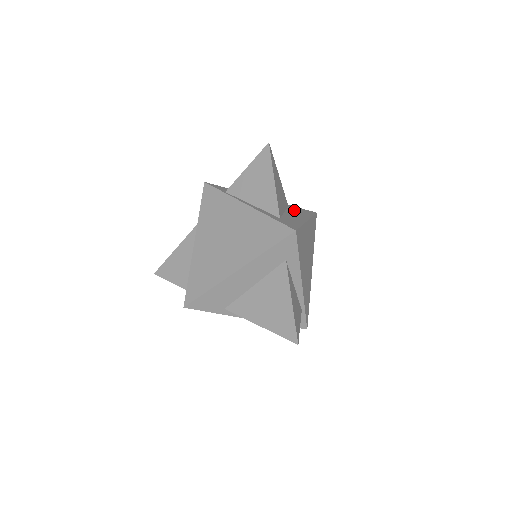
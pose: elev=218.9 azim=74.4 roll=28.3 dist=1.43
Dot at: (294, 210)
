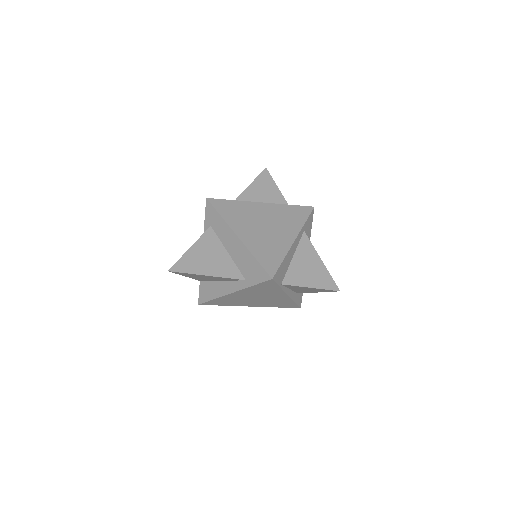
Dot at: occluded
